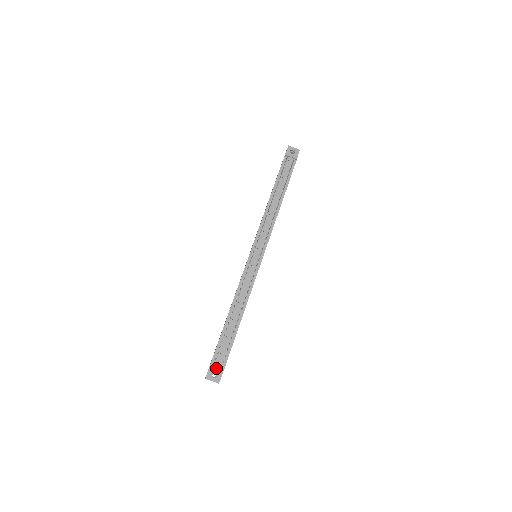
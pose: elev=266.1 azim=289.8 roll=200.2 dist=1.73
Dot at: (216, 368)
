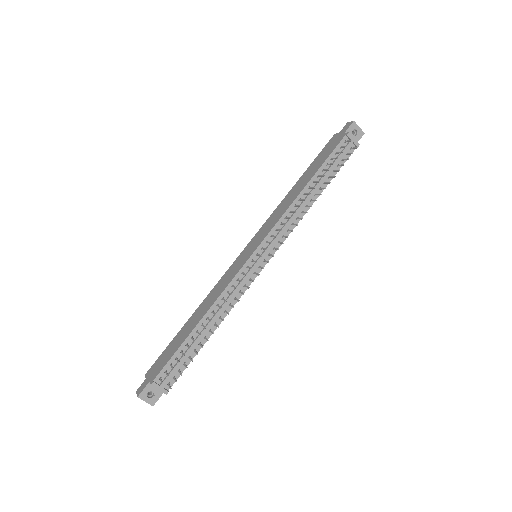
Dot at: occluded
